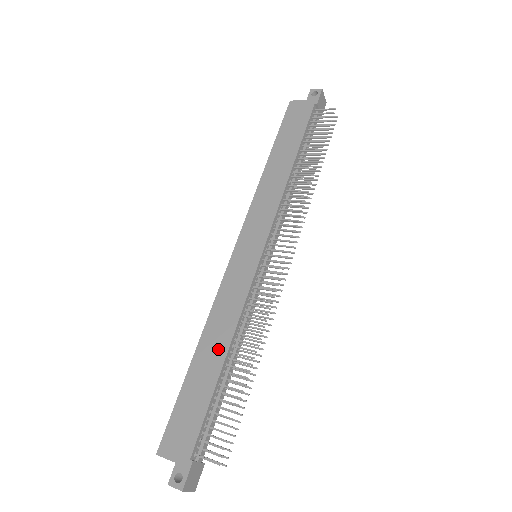
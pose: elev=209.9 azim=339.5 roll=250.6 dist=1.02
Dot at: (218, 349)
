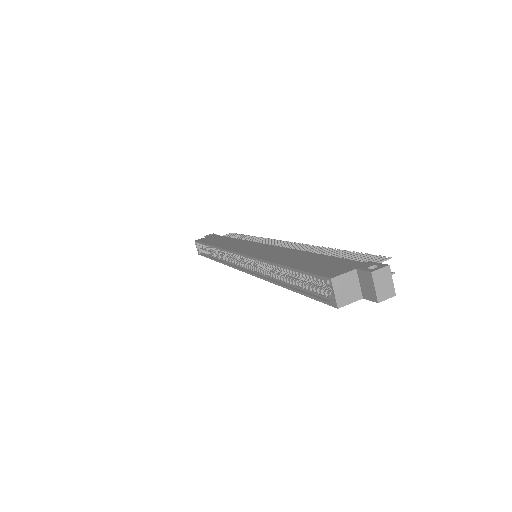
Dot at: (295, 254)
